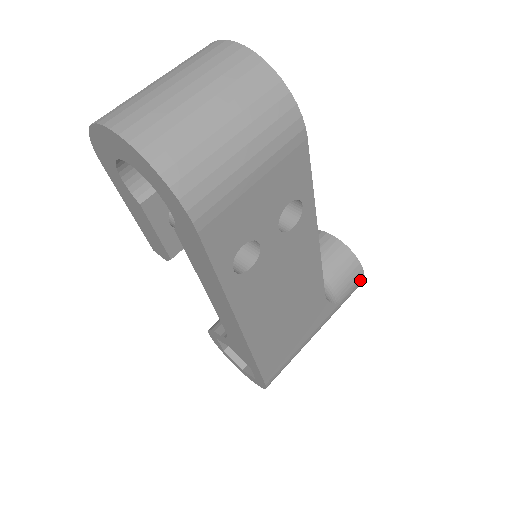
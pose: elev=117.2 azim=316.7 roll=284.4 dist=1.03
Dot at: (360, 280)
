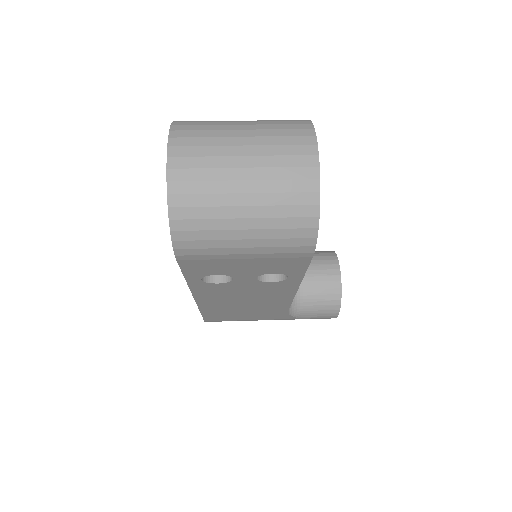
Dot at: (331, 317)
